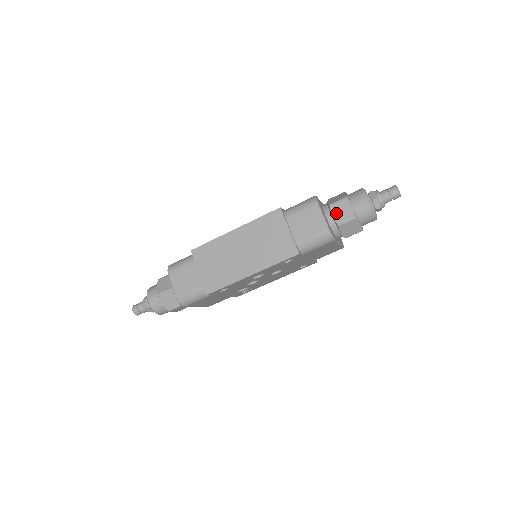
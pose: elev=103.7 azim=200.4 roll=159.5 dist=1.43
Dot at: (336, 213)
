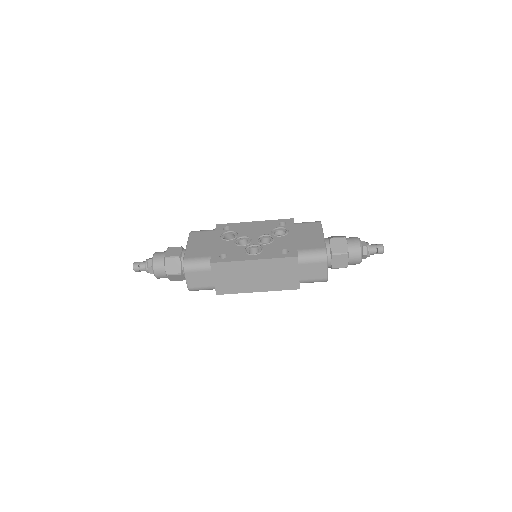
Dot at: (335, 261)
